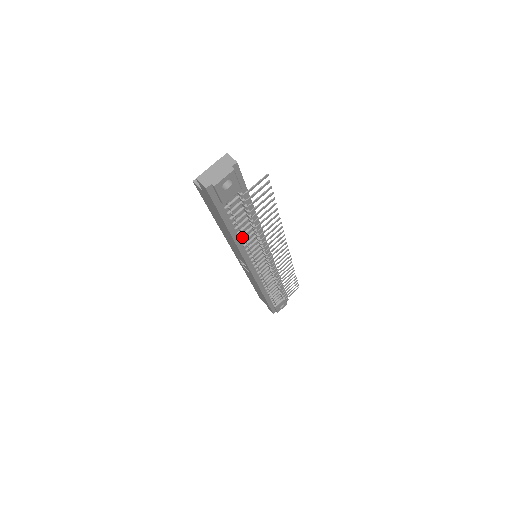
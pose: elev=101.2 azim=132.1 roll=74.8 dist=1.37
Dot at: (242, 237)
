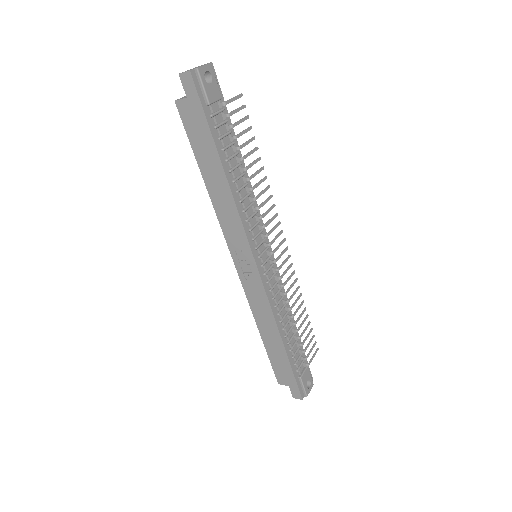
Dot at: (235, 185)
